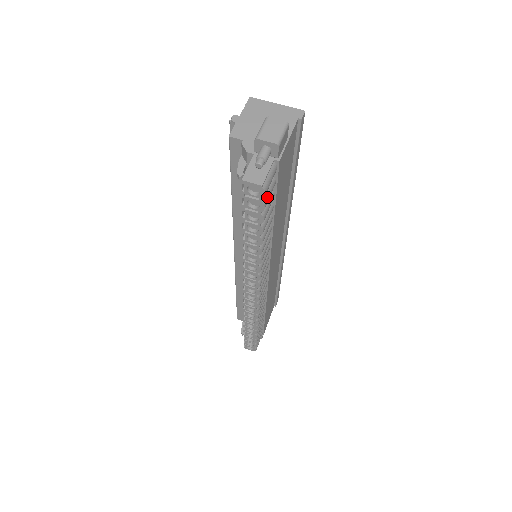
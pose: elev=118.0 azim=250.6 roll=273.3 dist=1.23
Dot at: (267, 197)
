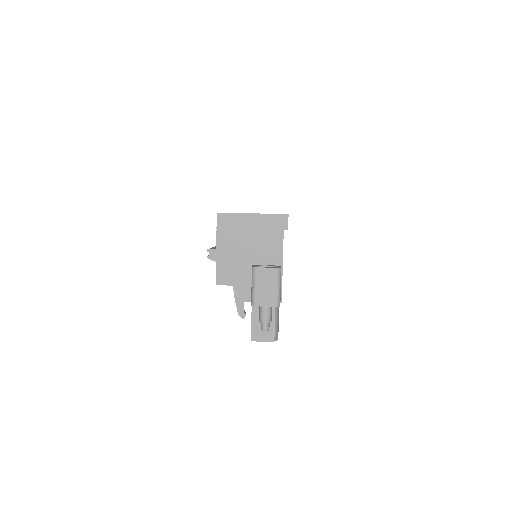
Dot at: occluded
